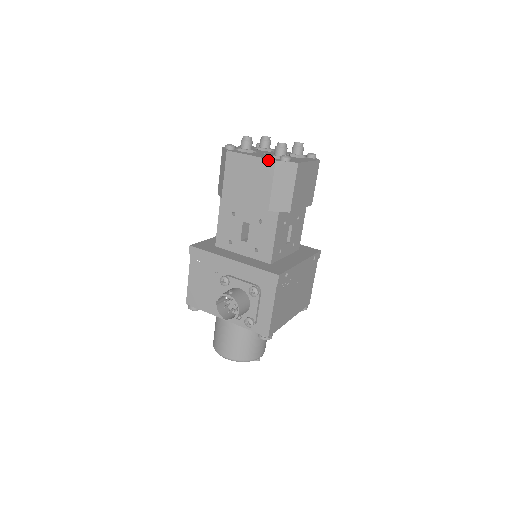
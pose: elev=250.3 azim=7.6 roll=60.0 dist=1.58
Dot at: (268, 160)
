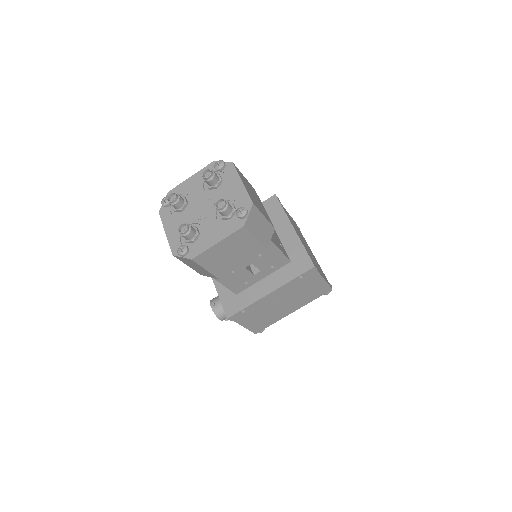
Dot at: (171, 249)
